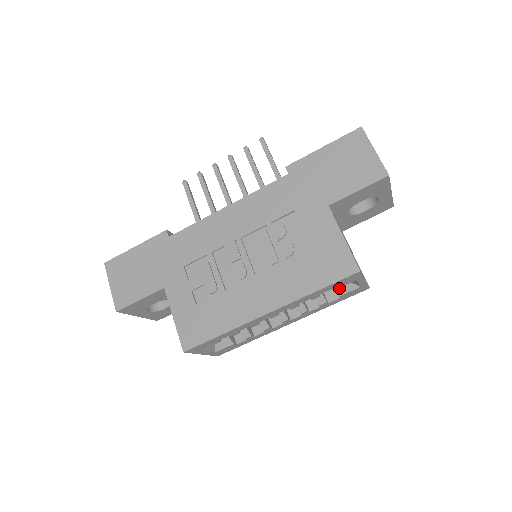
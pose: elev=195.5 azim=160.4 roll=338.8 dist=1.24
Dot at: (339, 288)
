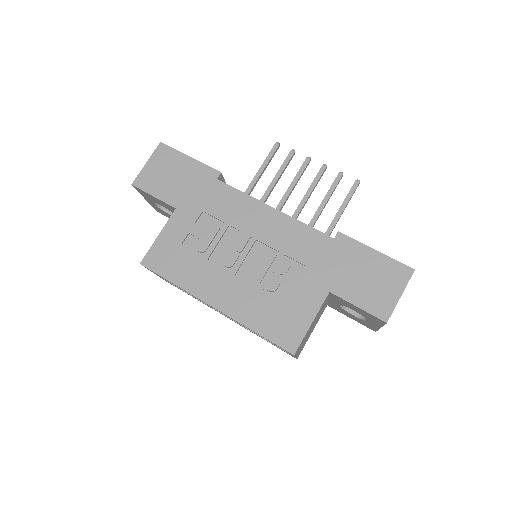
Dot at: occluded
